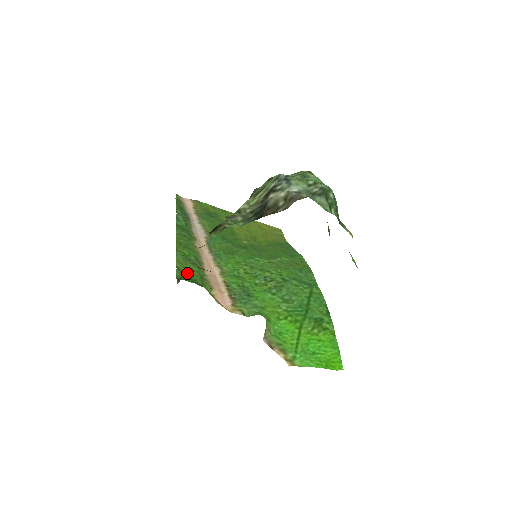
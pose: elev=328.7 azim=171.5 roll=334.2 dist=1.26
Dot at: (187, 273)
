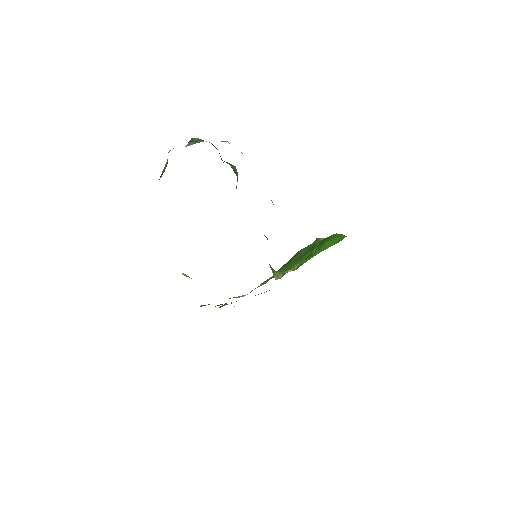
Dot at: occluded
